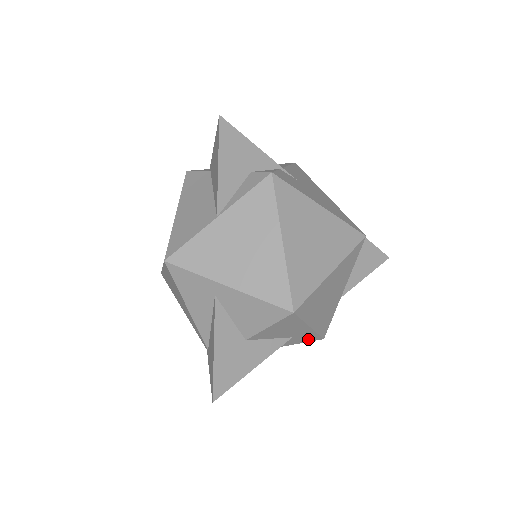
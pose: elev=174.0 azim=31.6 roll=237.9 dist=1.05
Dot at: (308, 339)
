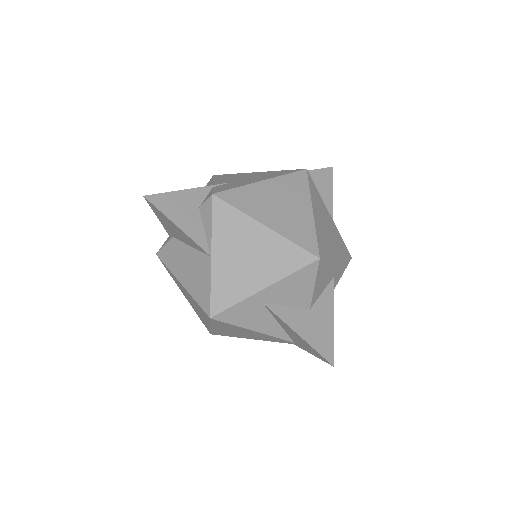
Dot at: (343, 268)
